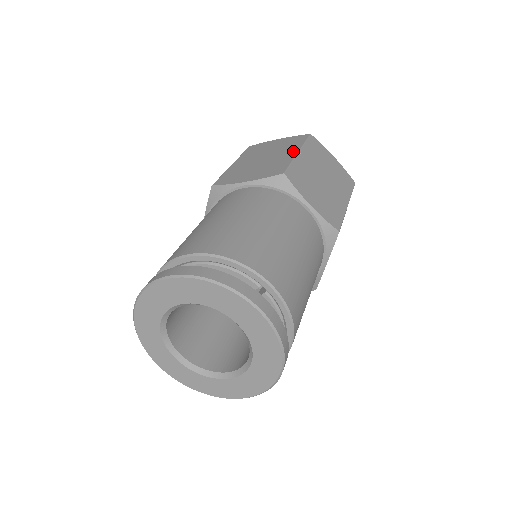
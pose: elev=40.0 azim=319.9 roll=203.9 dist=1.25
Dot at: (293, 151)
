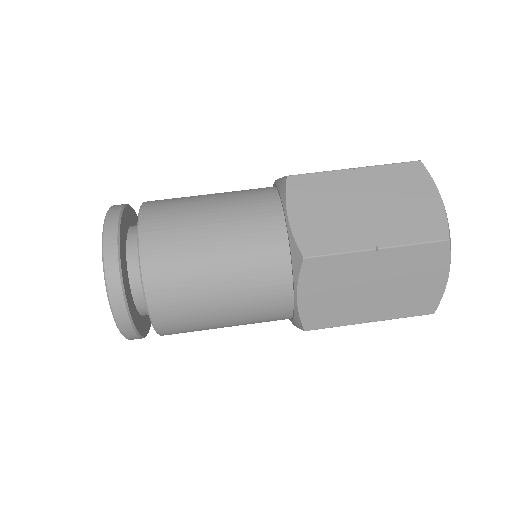
Dot at: occluded
